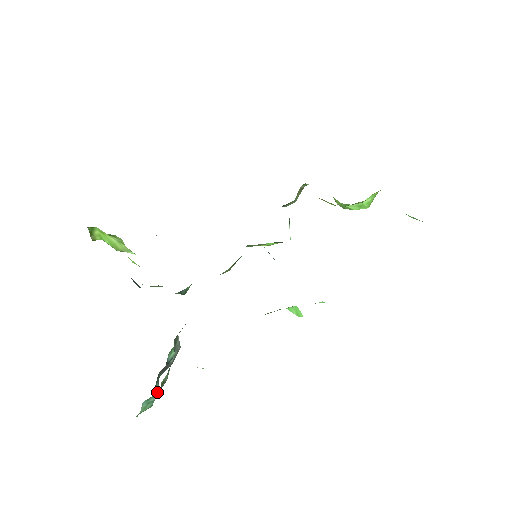
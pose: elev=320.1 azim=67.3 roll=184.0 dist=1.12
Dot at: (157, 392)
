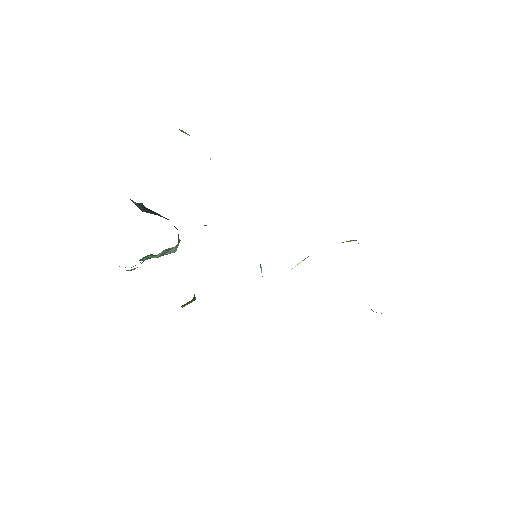
Dot at: (147, 259)
